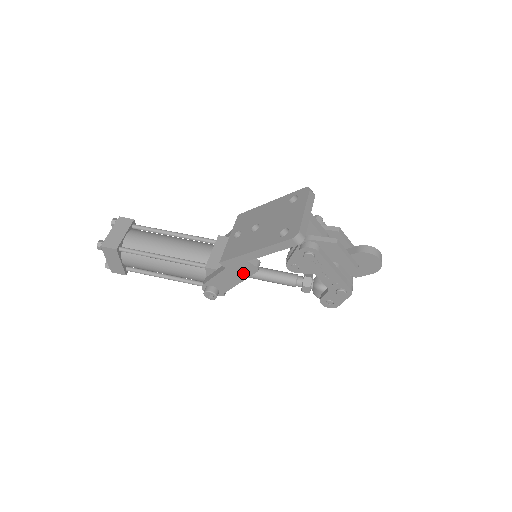
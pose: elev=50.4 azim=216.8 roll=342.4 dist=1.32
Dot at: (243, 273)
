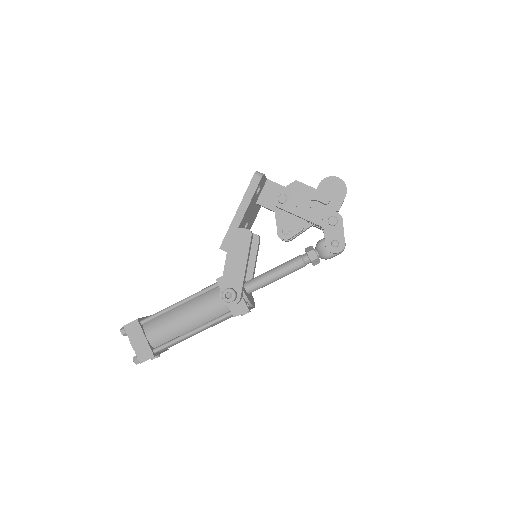
Dot at: (242, 247)
